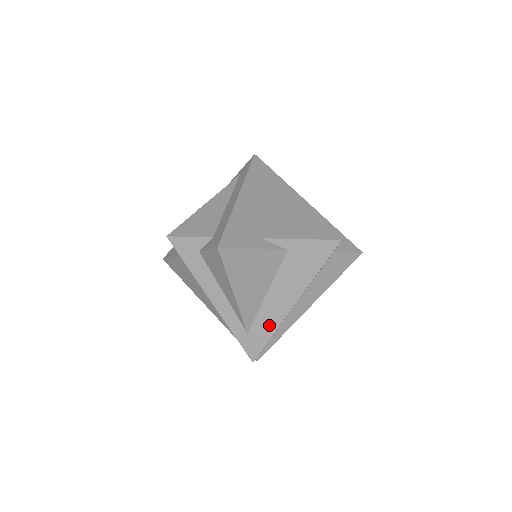
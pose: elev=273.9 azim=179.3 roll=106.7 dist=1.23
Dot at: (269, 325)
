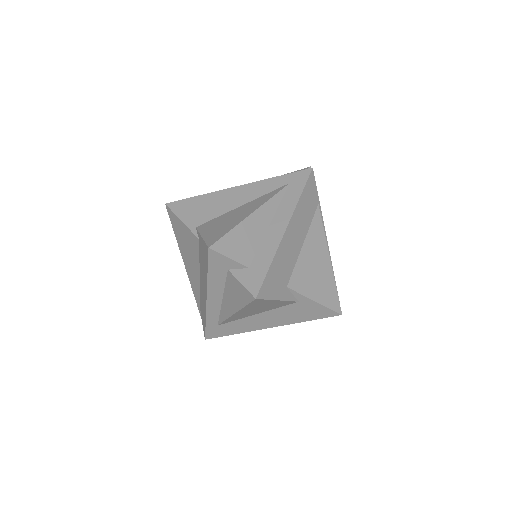
Dot at: (239, 328)
